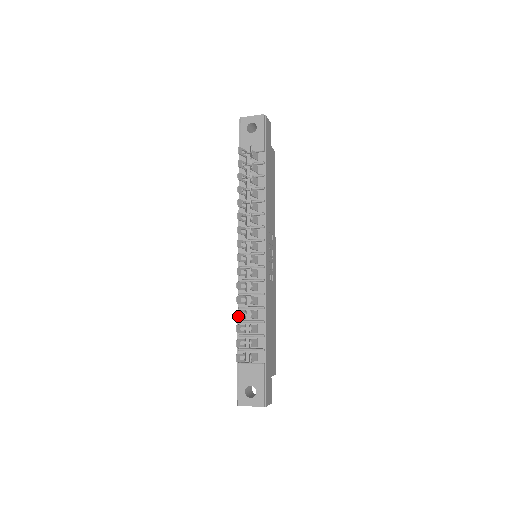
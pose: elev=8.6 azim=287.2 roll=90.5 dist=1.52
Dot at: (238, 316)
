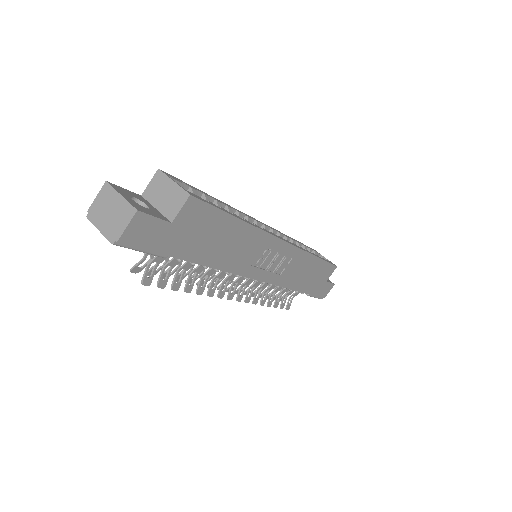
Dot at: occluded
